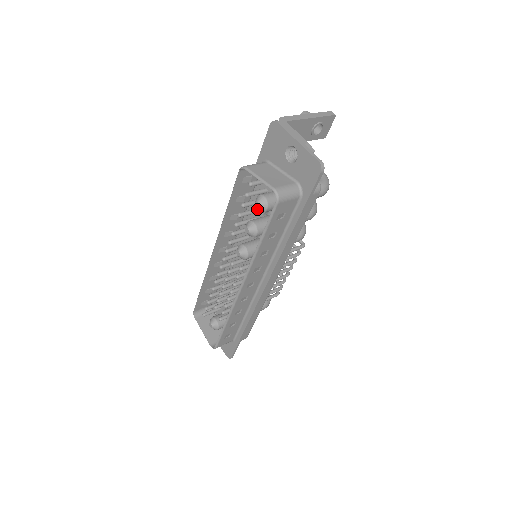
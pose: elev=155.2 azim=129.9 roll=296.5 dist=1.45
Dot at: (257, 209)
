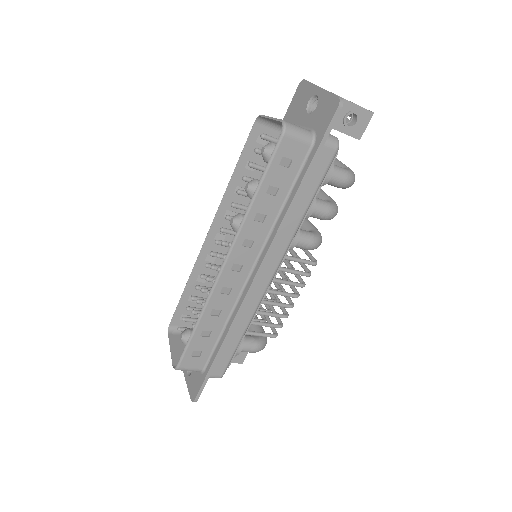
Dot at: occluded
